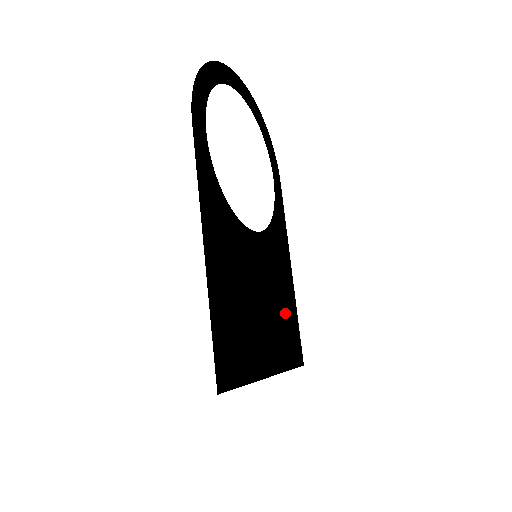
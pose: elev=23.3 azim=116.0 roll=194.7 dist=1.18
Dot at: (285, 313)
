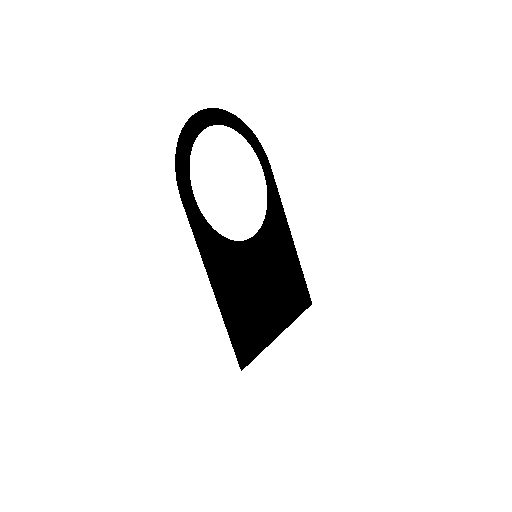
Dot at: (289, 278)
